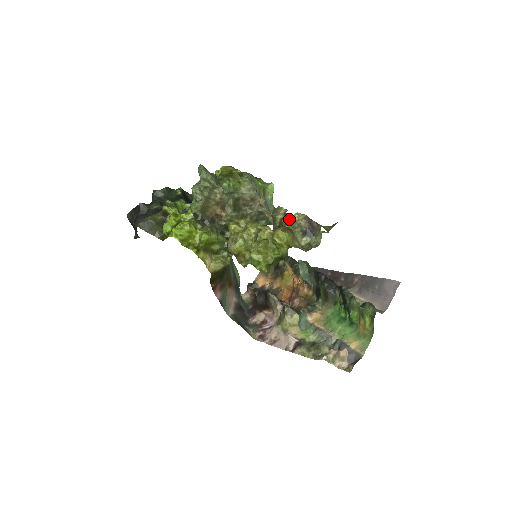
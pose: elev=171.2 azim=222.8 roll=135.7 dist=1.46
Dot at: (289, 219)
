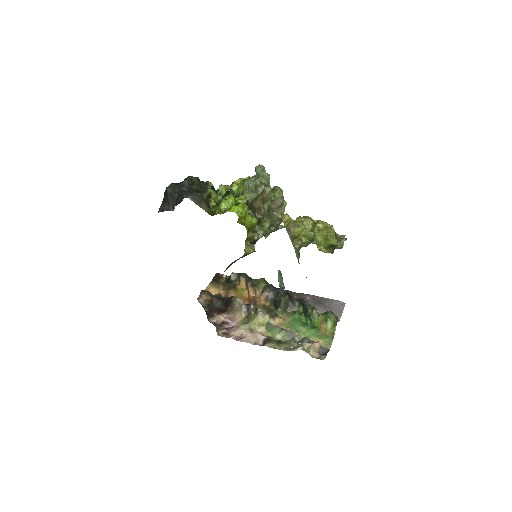
Dot at: occluded
